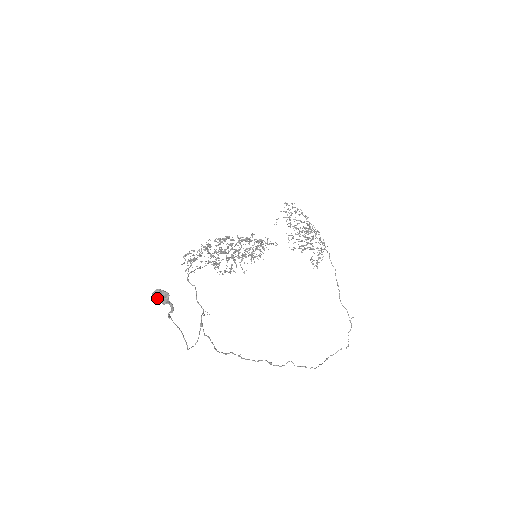
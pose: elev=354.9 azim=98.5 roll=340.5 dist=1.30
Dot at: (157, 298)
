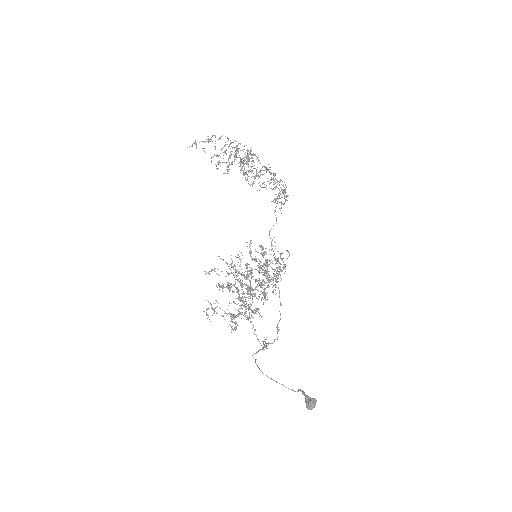
Dot at: (312, 408)
